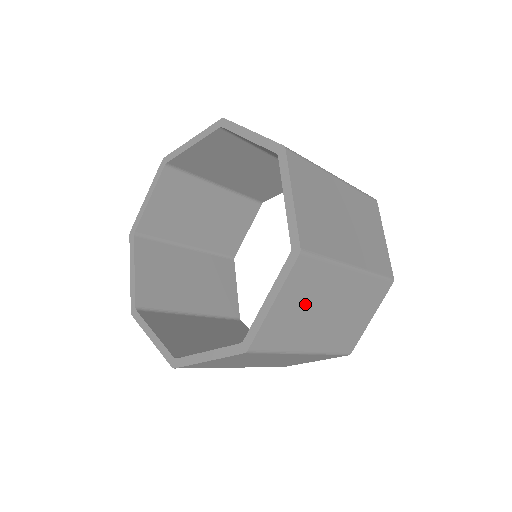
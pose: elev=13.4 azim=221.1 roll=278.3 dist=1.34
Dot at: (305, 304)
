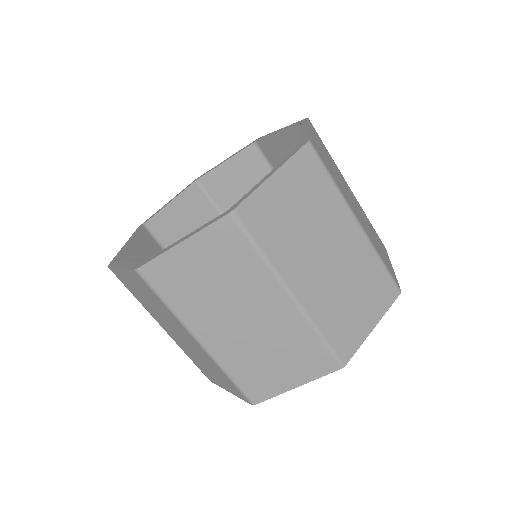
Dot at: (331, 164)
